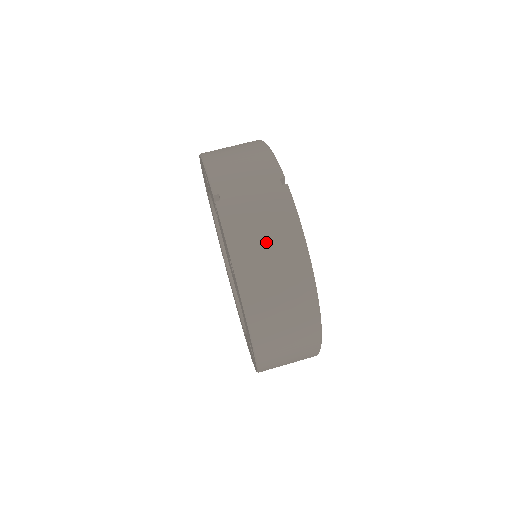
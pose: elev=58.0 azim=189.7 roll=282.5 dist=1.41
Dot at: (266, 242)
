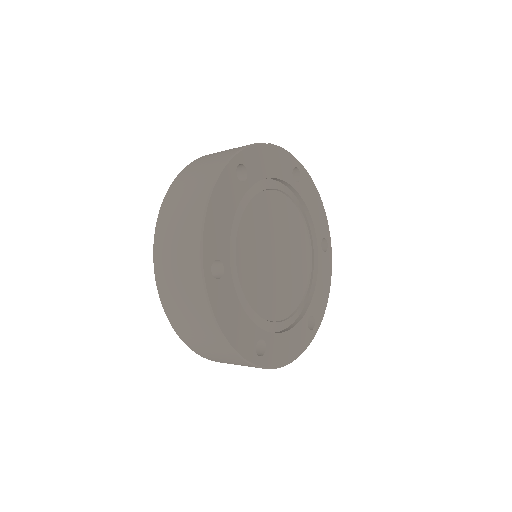
Dot at: (215, 156)
